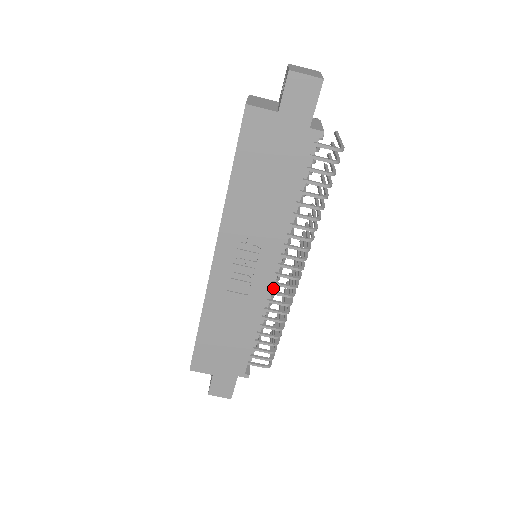
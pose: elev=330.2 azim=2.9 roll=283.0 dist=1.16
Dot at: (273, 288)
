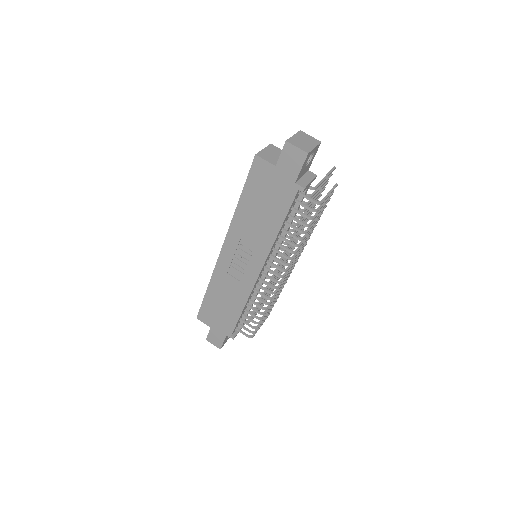
Dot at: (262, 283)
